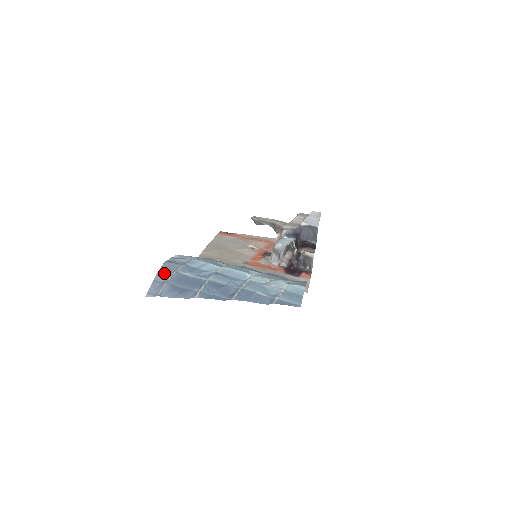
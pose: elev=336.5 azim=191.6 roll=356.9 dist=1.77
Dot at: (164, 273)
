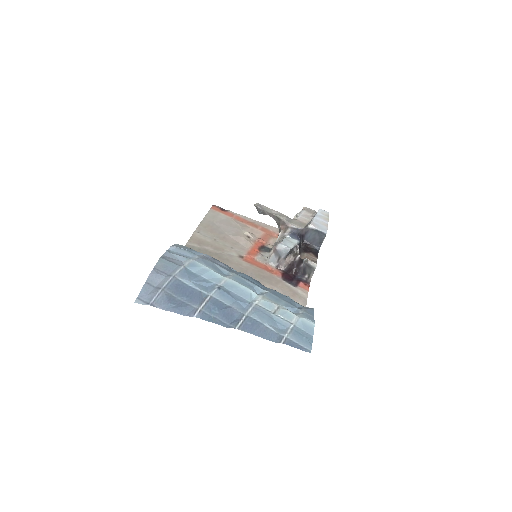
Dot at: (159, 275)
